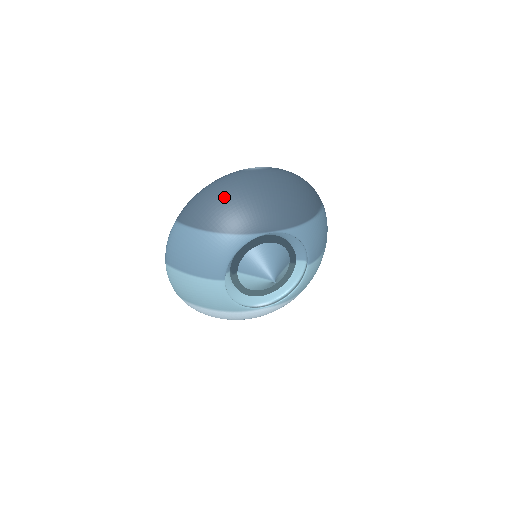
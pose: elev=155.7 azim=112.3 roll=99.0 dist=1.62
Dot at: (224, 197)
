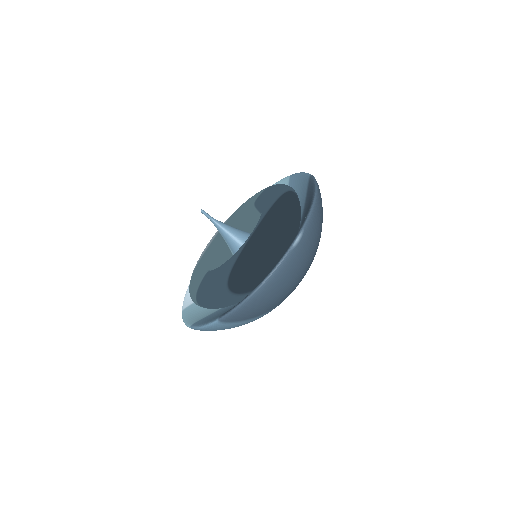
Dot at: (277, 292)
